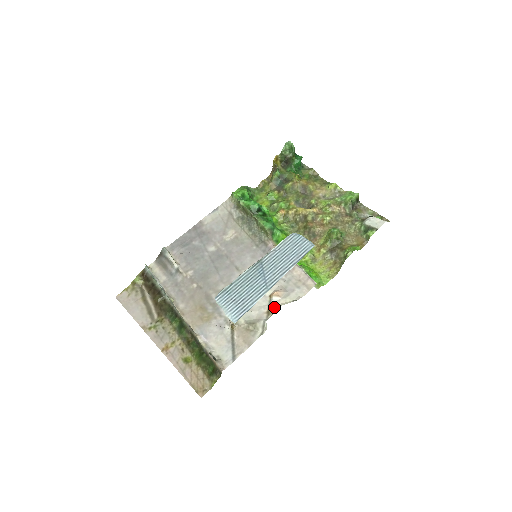
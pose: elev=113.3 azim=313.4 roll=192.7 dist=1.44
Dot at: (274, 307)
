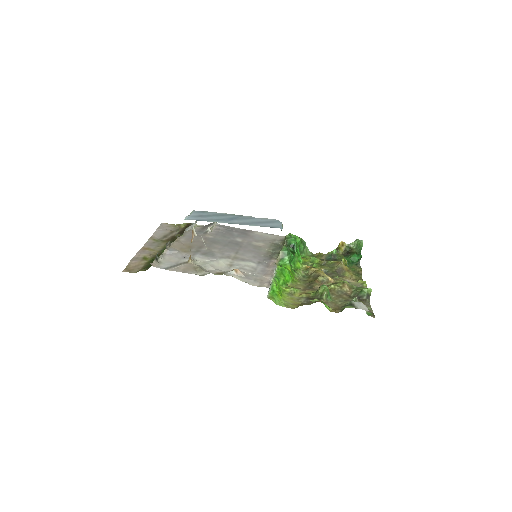
Dot at: (226, 274)
